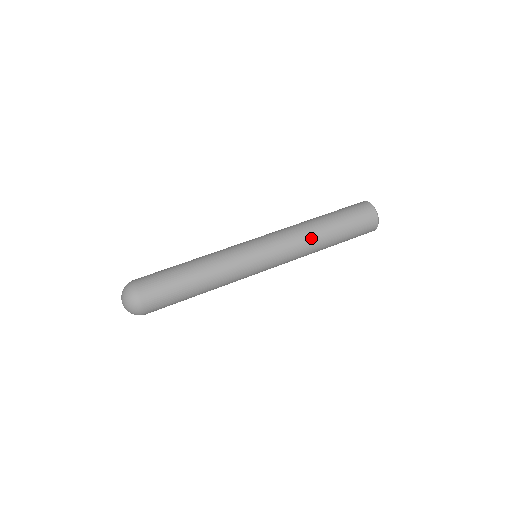
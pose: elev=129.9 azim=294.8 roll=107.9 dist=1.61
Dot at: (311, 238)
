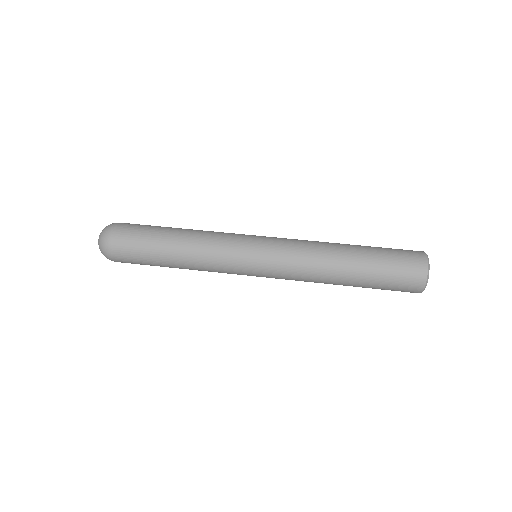
Dot at: (324, 265)
